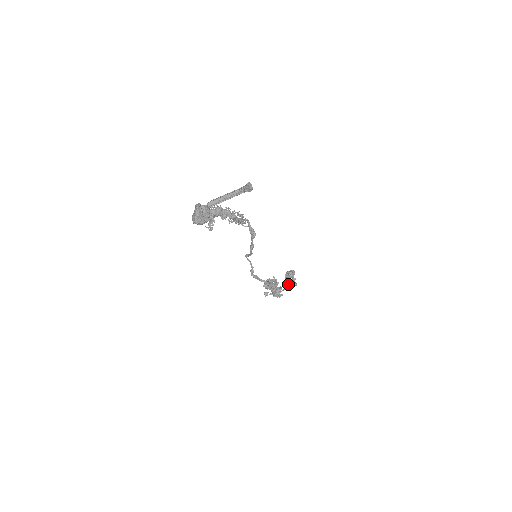
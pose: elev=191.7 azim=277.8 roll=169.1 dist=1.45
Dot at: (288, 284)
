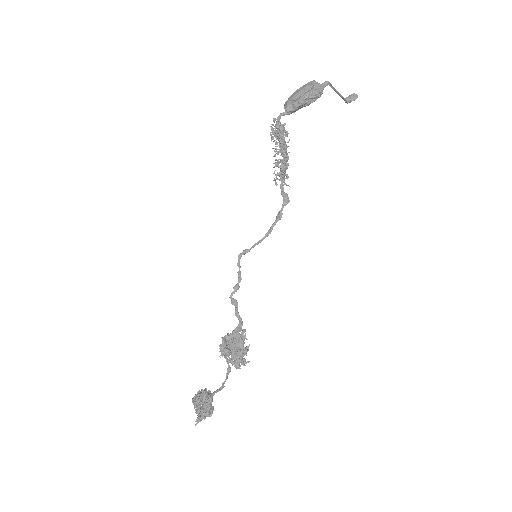
Dot at: (207, 402)
